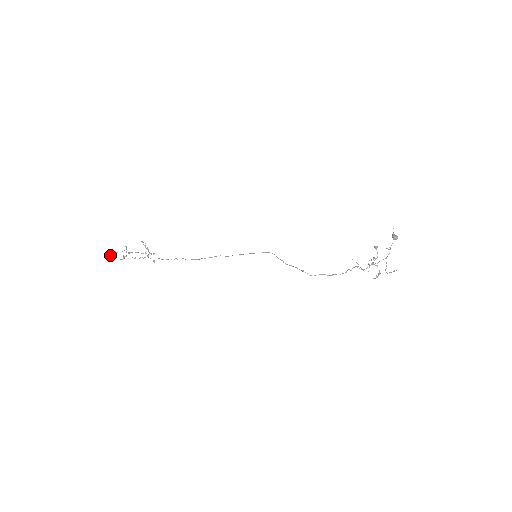
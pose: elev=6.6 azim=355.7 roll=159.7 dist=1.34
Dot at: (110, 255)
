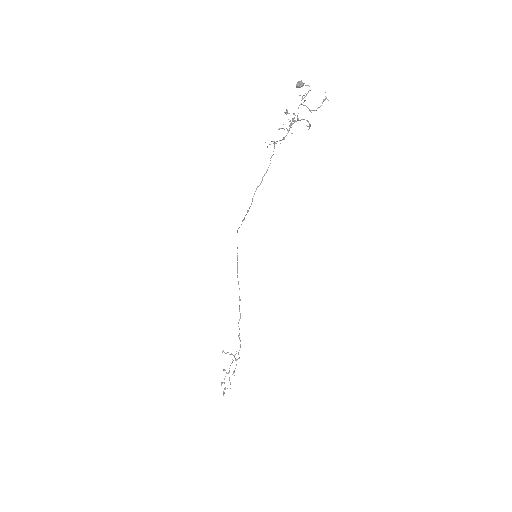
Dot at: occluded
